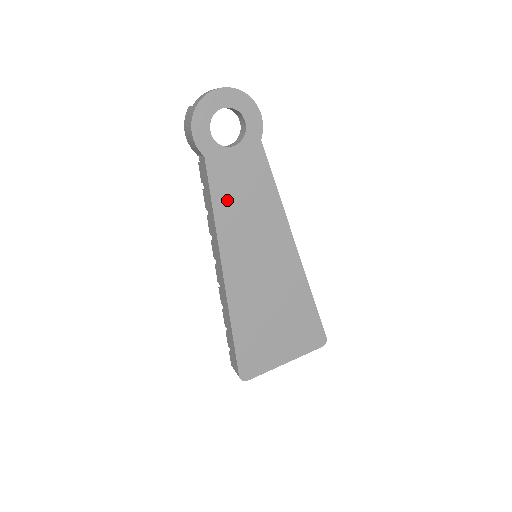
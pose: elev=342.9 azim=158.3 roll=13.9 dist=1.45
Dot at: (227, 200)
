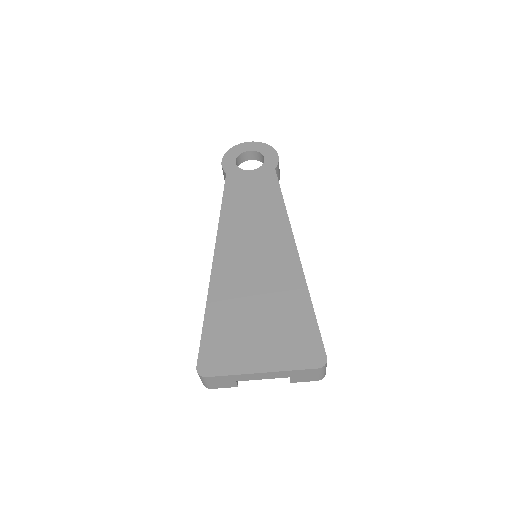
Dot at: (236, 201)
